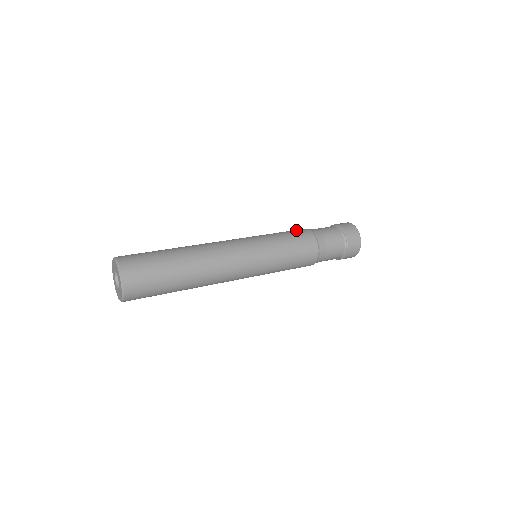
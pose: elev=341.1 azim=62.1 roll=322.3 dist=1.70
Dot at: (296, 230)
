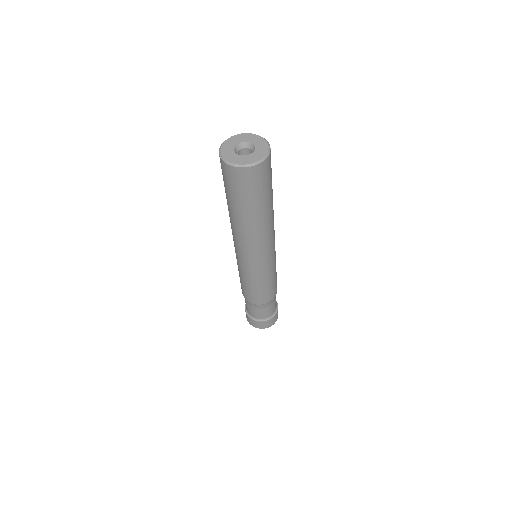
Dot at: occluded
